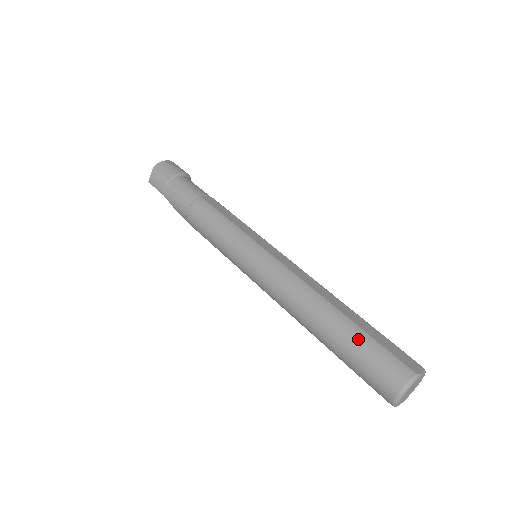
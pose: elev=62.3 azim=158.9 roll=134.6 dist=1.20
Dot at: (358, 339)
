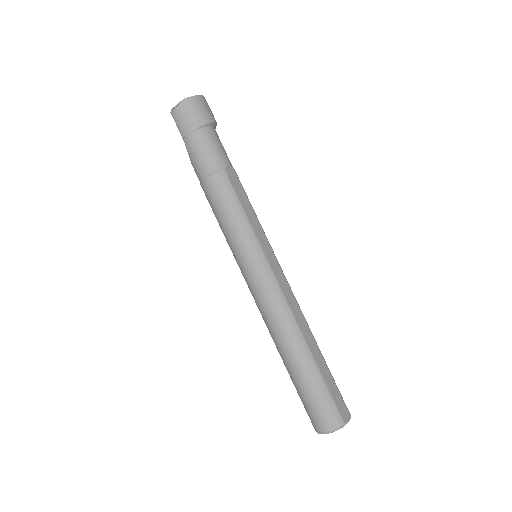
Dot at: (315, 382)
